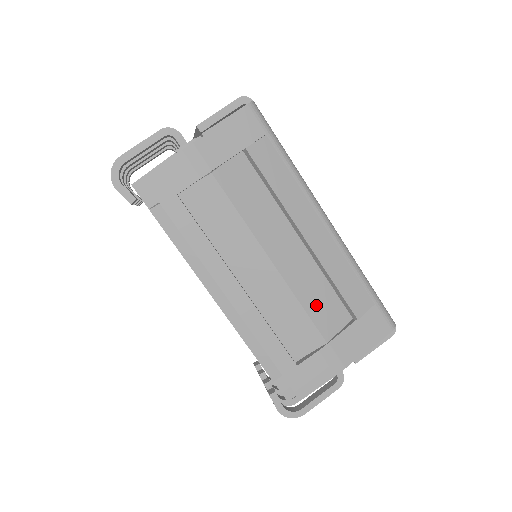
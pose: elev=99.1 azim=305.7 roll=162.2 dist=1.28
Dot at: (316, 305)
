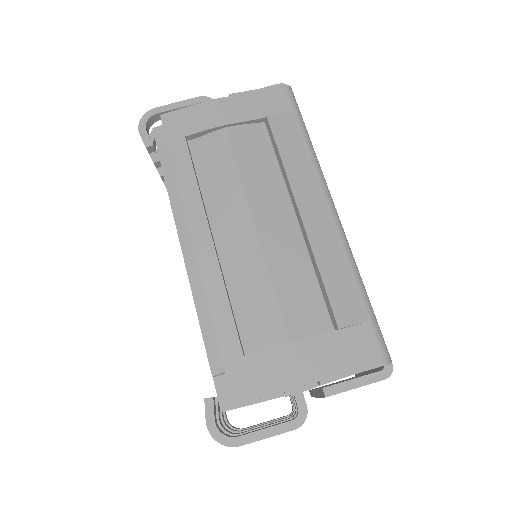
Dot at: (292, 293)
